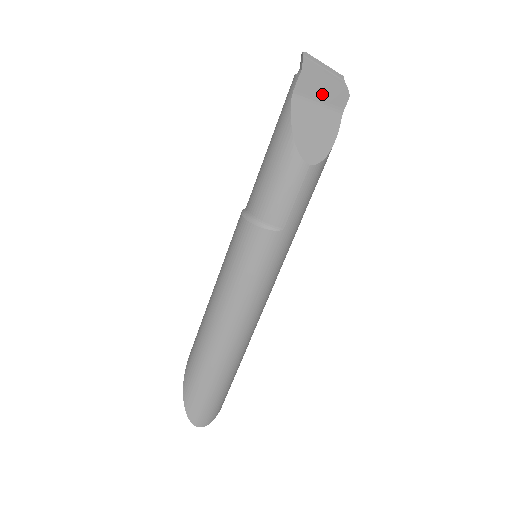
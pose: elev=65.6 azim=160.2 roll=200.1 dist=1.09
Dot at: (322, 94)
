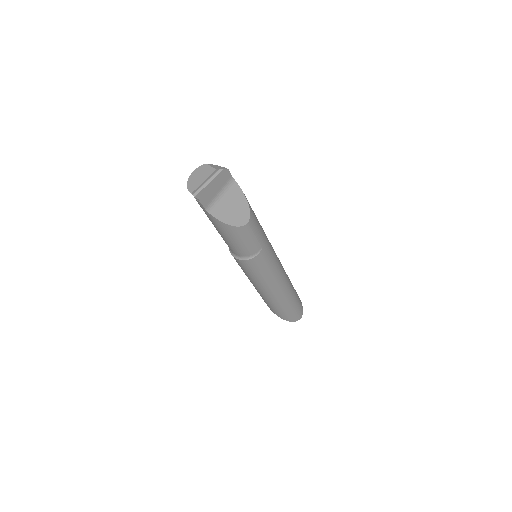
Dot at: (216, 189)
